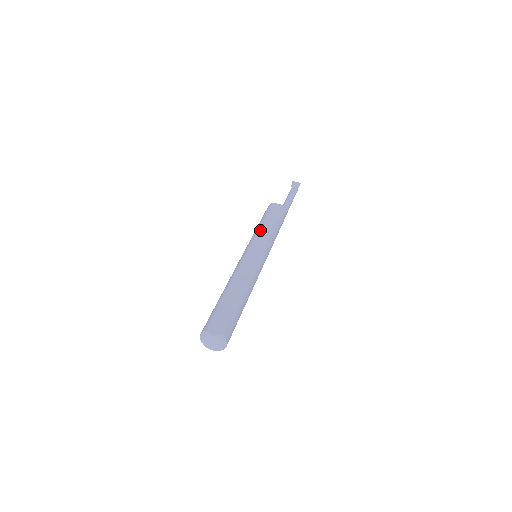
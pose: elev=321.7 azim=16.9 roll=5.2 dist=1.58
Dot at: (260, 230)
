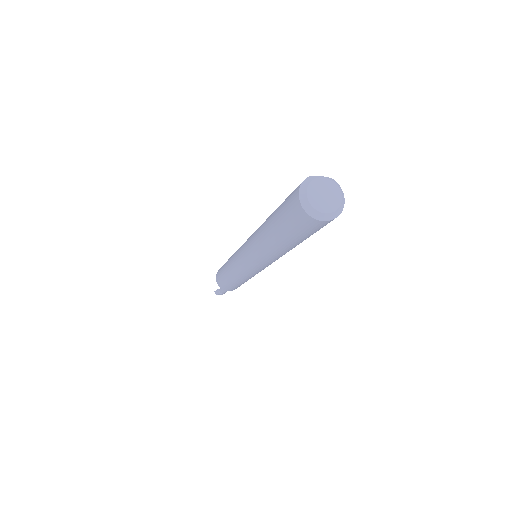
Dot at: occluded
